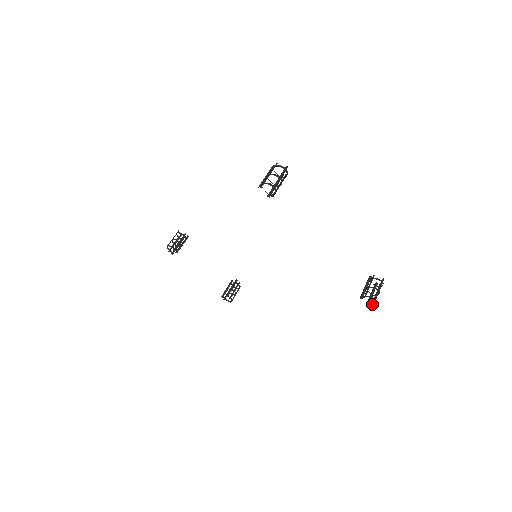
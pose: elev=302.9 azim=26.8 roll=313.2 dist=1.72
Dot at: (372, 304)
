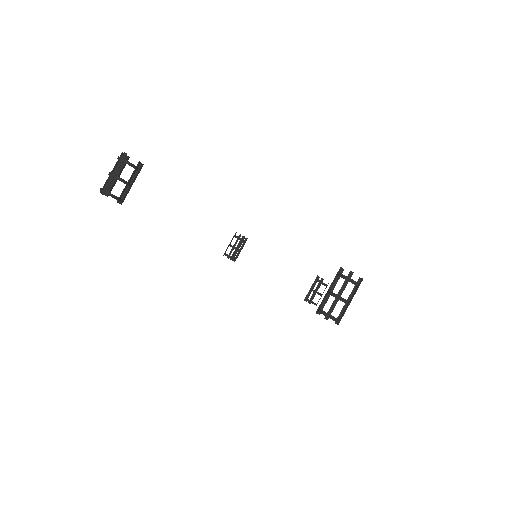
Dot at: (338, 321)
